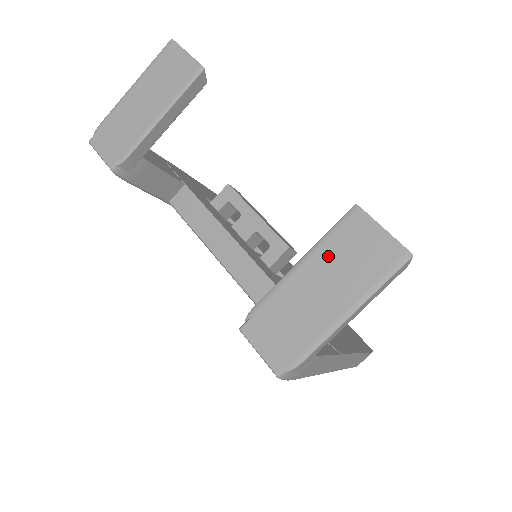
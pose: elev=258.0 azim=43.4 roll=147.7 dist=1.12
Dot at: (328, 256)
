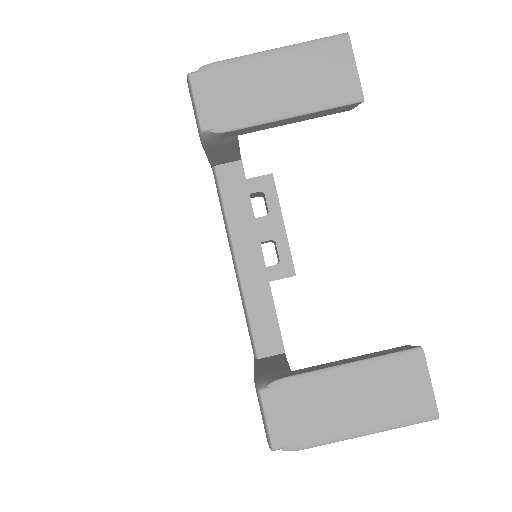
Dot at: (374, 377)
